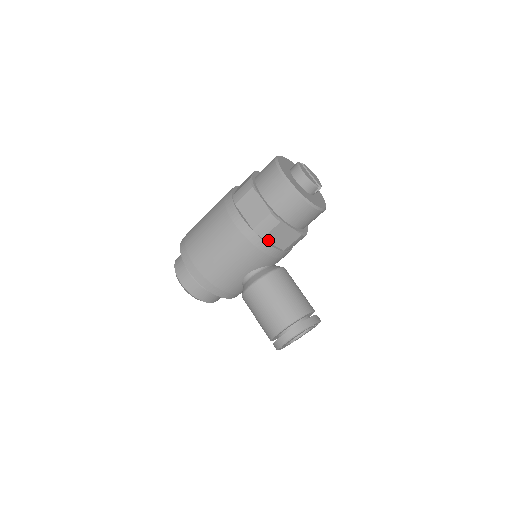
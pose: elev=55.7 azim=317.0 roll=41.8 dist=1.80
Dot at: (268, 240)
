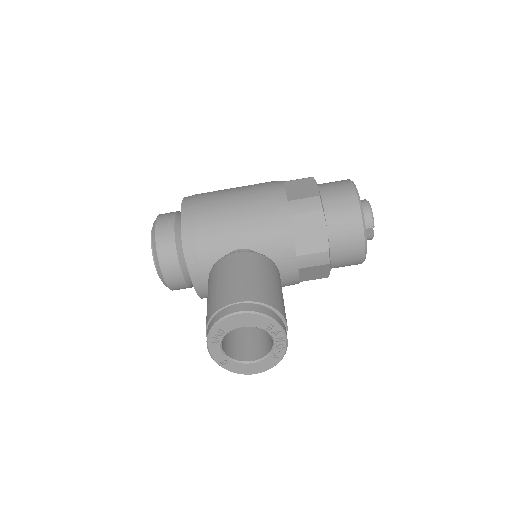
Dot at: (294, 224)
